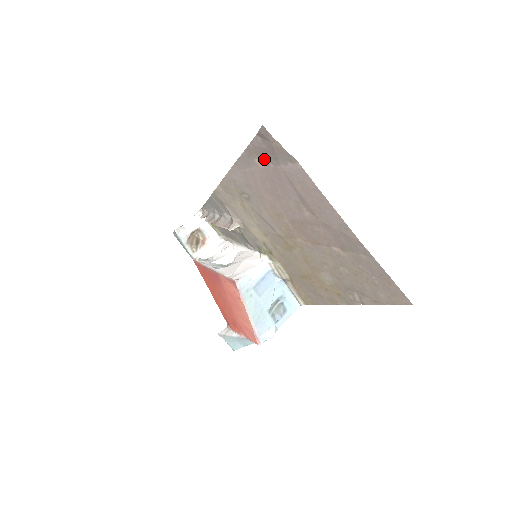
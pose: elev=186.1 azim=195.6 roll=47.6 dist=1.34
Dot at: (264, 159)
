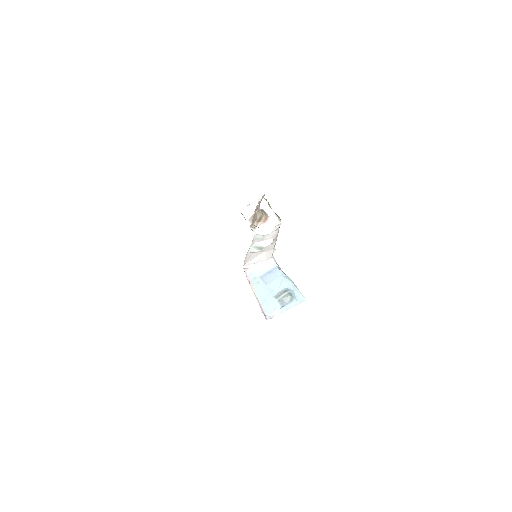
Dot at: occluded
